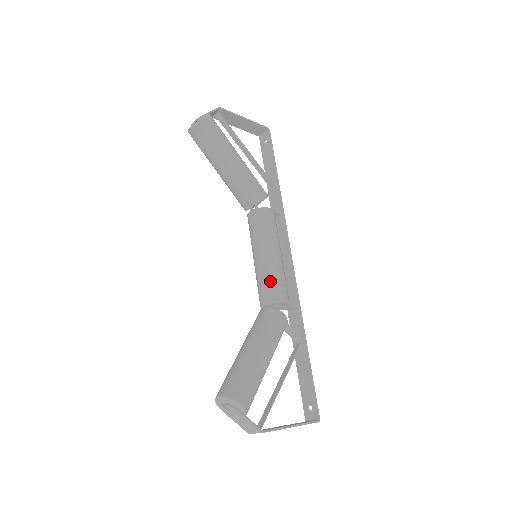
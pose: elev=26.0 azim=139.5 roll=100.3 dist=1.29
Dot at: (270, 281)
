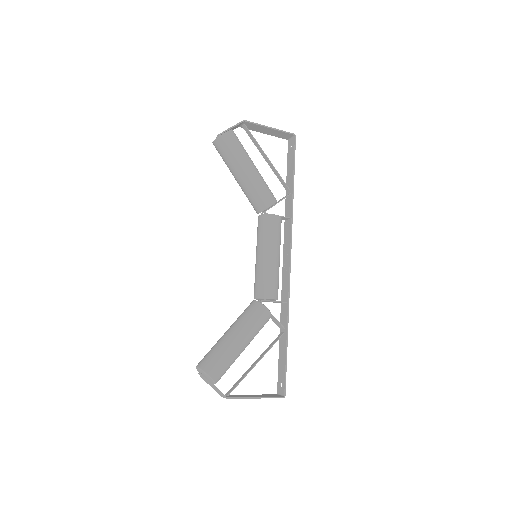
Dot at: (262, 280)
